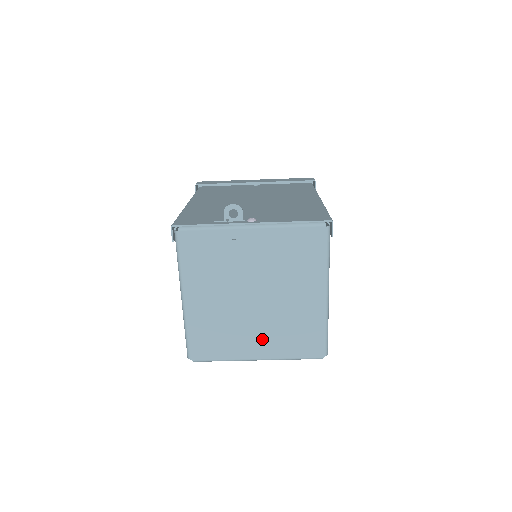
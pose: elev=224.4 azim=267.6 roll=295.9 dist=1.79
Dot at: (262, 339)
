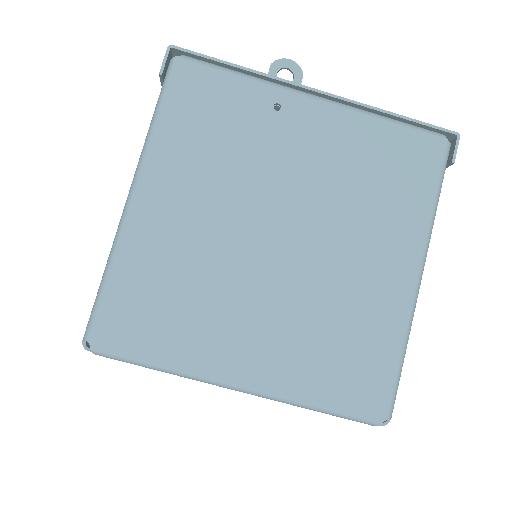
Dot at: (265, 337)
